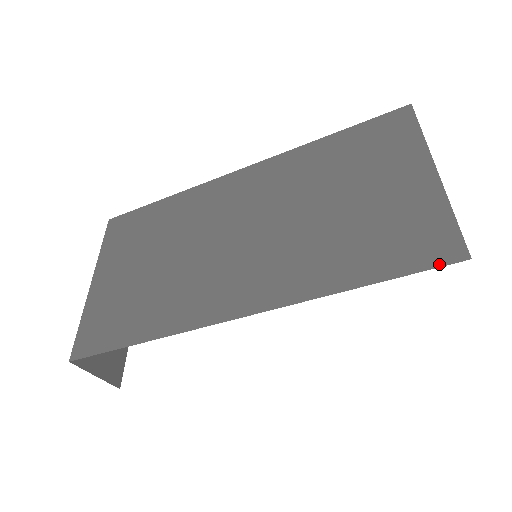
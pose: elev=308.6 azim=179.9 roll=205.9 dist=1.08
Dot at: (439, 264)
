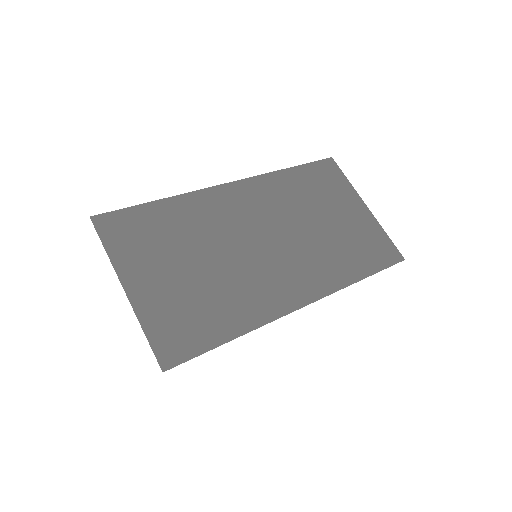
Dot at: (395, 263)
